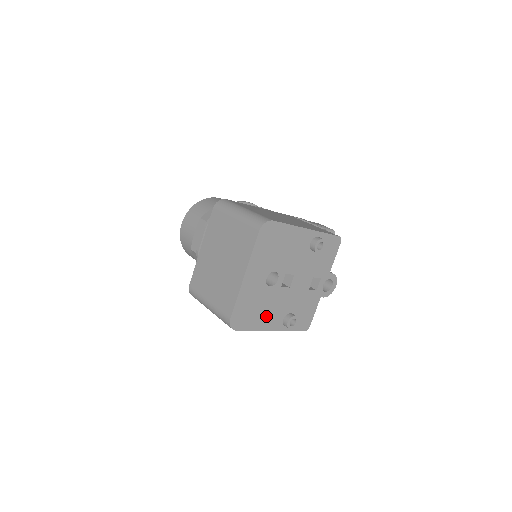
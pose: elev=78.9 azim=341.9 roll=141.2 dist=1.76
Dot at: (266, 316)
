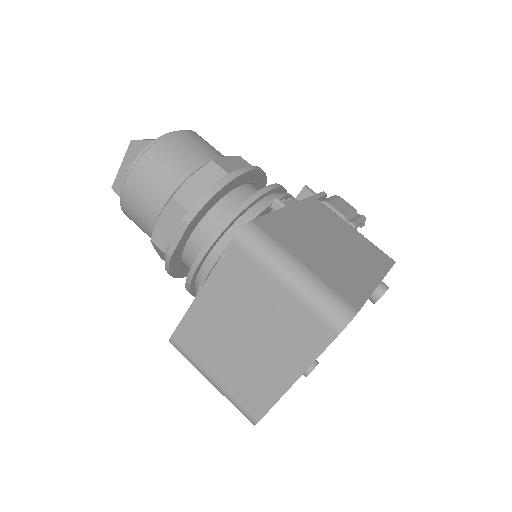
Dot at: occluded
